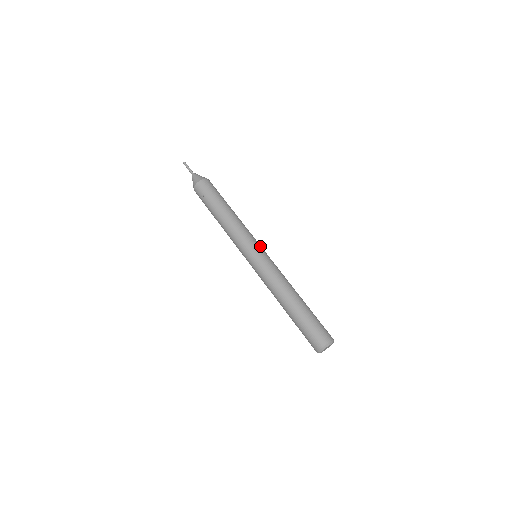
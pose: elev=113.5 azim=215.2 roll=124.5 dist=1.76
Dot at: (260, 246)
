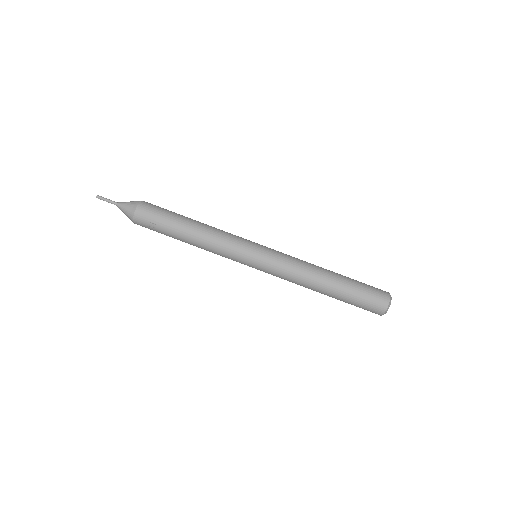
Dot at: (255, 243)
